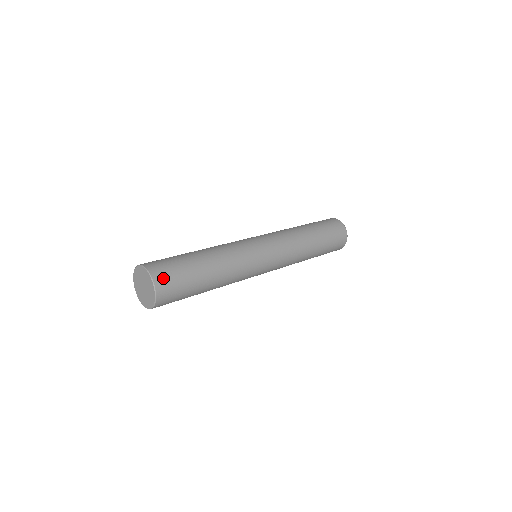
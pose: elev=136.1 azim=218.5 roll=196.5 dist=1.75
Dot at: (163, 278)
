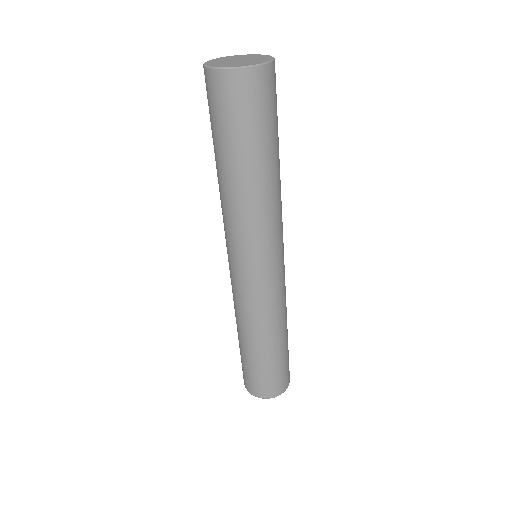
Dot at: occluded
